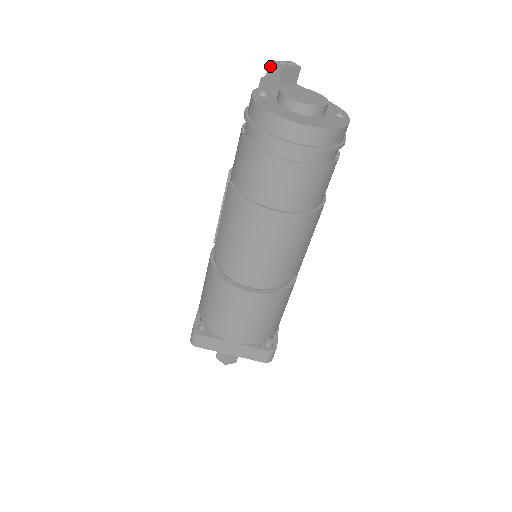
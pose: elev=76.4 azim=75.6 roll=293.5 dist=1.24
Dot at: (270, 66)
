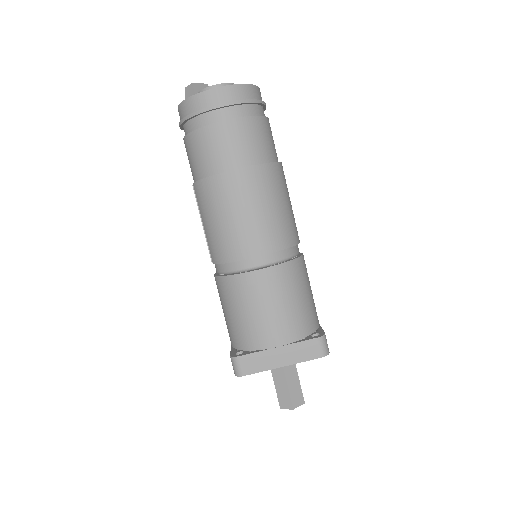
Dot at: (185, 93)
